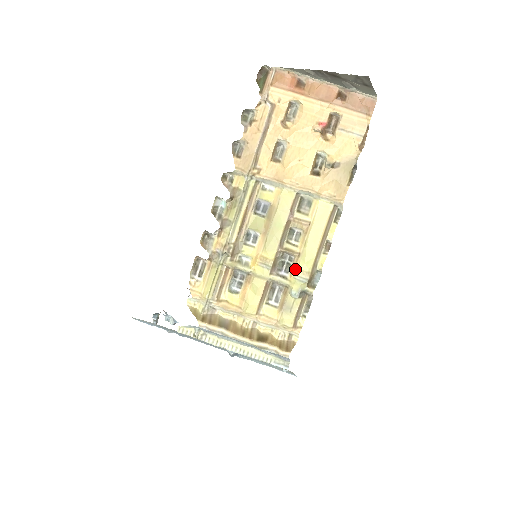
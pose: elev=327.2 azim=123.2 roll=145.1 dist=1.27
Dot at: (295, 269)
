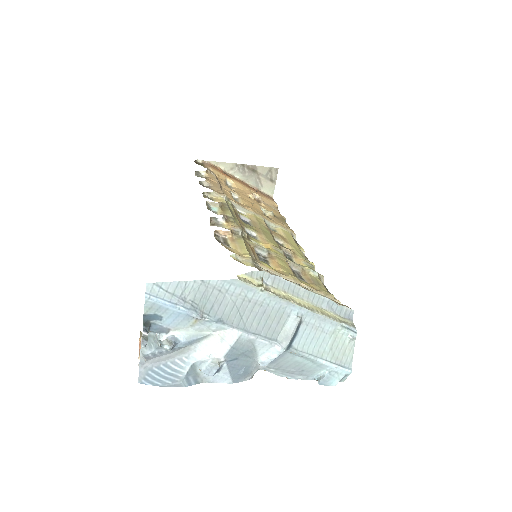
Dot at: (300, 258)
